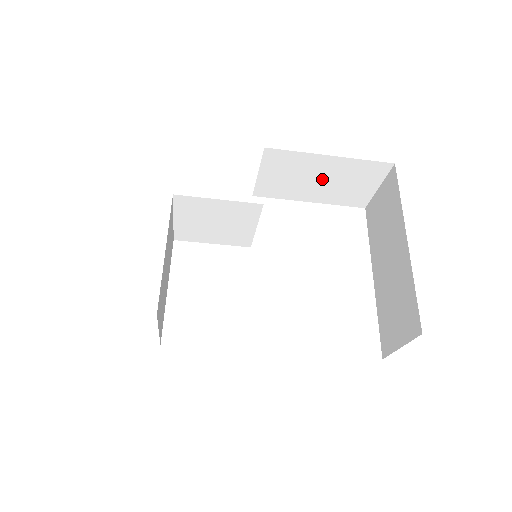
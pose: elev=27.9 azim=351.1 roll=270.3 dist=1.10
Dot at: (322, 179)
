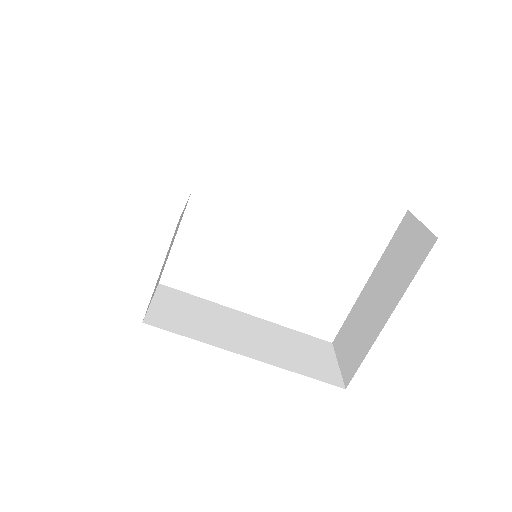
Dot at: occluded
